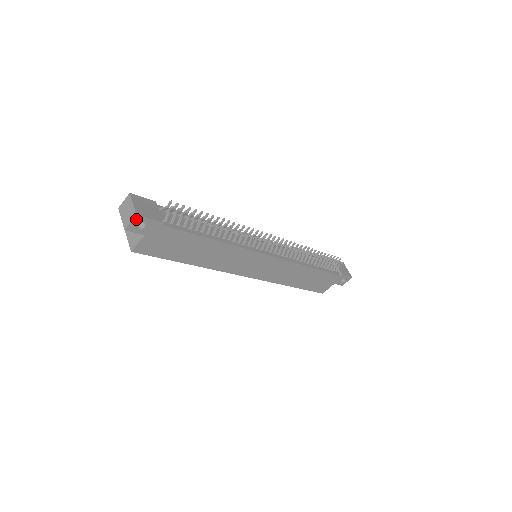
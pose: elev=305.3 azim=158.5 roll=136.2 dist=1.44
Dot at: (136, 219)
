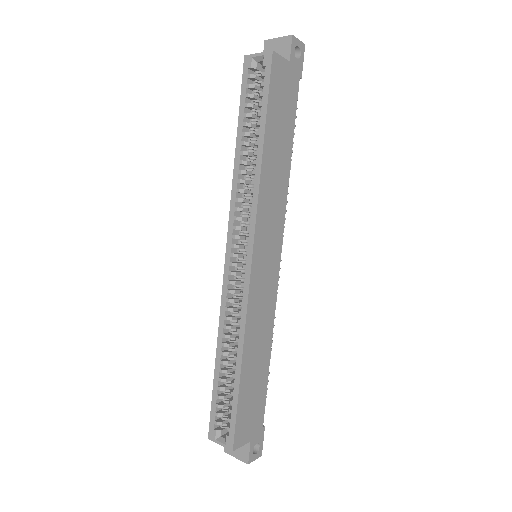
Dot at: (301, 45)
